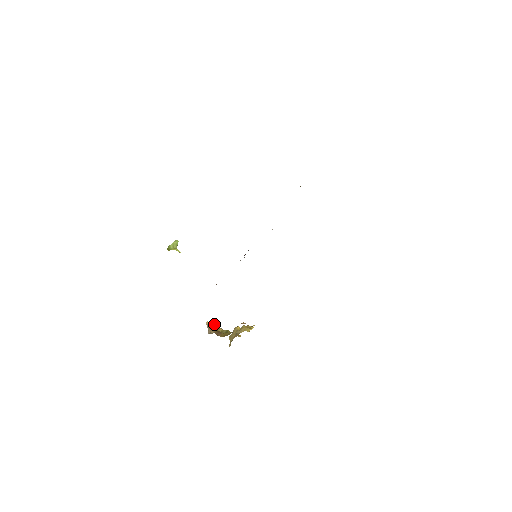
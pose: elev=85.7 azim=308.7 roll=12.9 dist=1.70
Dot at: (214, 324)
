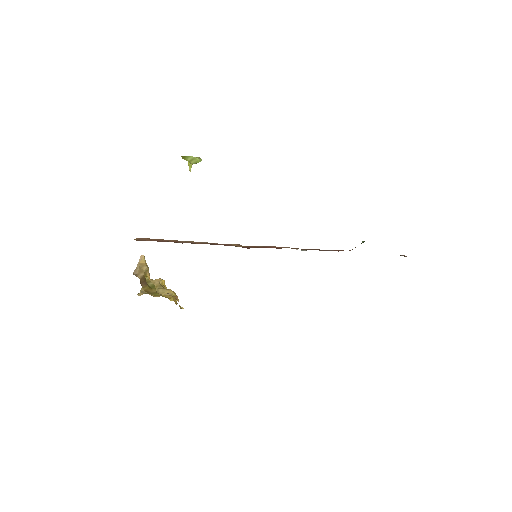
Dot at: (148, 267)
